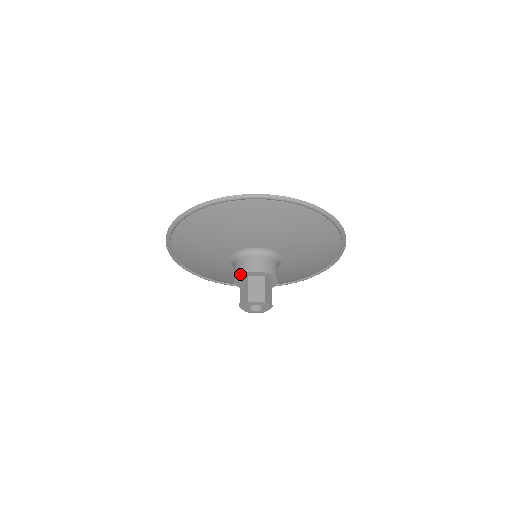
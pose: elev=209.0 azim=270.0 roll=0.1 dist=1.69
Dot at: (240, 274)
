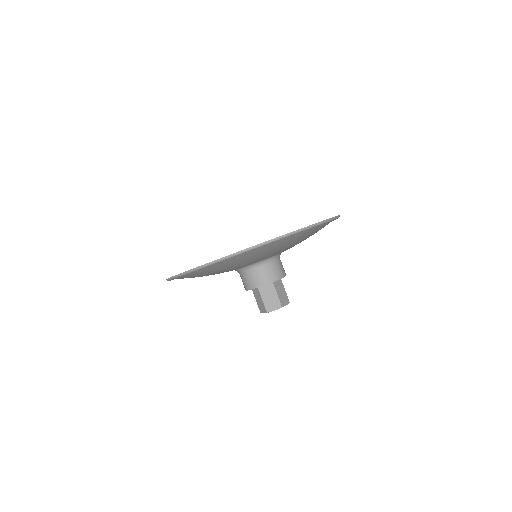
Dot at: occluded
